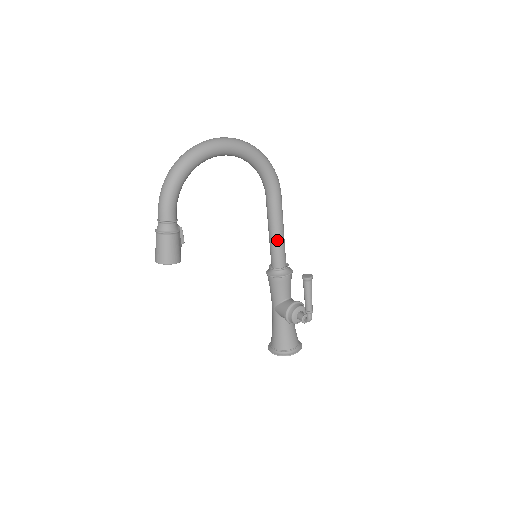
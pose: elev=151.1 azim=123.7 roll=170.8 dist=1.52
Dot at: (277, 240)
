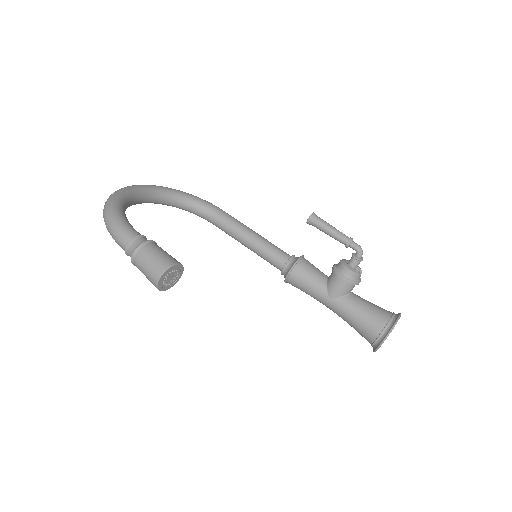
Dot at: (260, 240)
